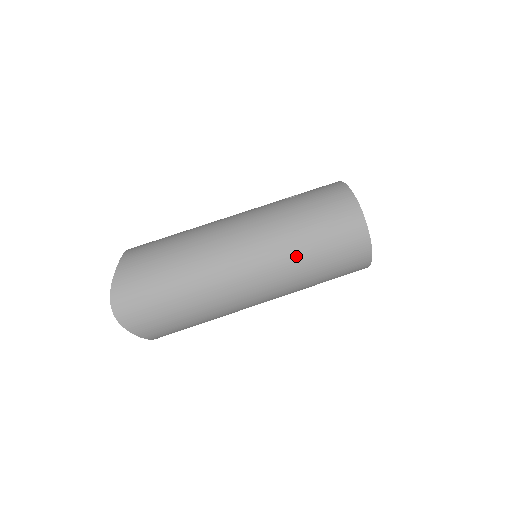
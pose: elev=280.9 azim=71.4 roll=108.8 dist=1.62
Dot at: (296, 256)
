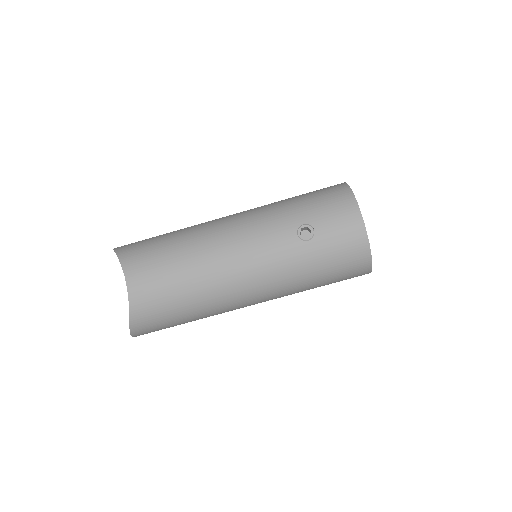
Dot at: occluded
